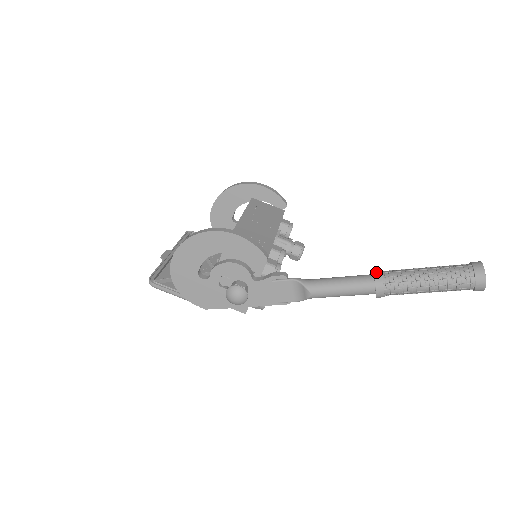
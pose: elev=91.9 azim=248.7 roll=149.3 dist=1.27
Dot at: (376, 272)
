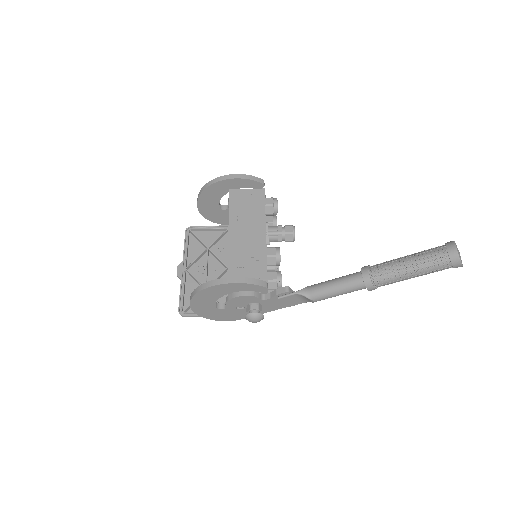
Dot at: (363, 274)
